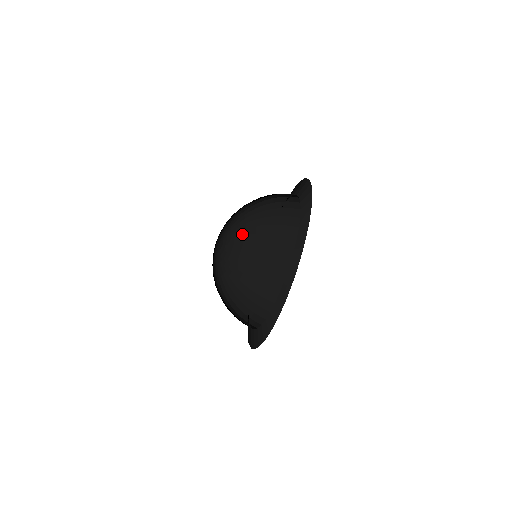
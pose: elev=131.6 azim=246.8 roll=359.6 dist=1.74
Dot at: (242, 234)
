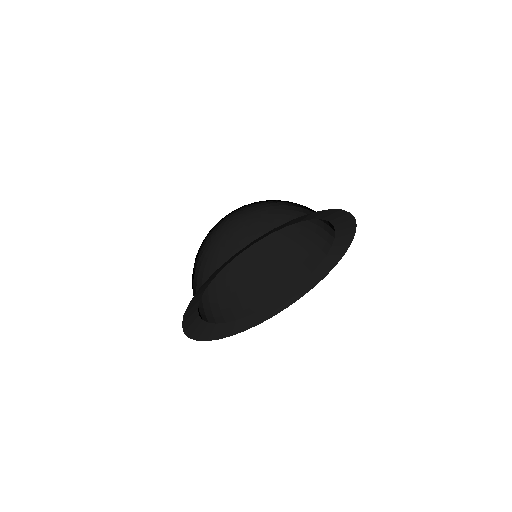
Dot at: (268, 206)
